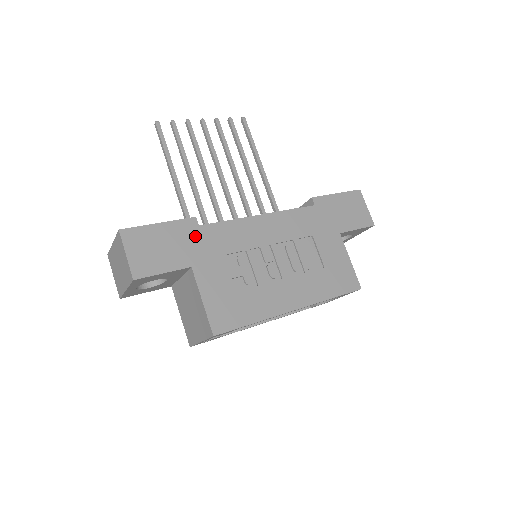
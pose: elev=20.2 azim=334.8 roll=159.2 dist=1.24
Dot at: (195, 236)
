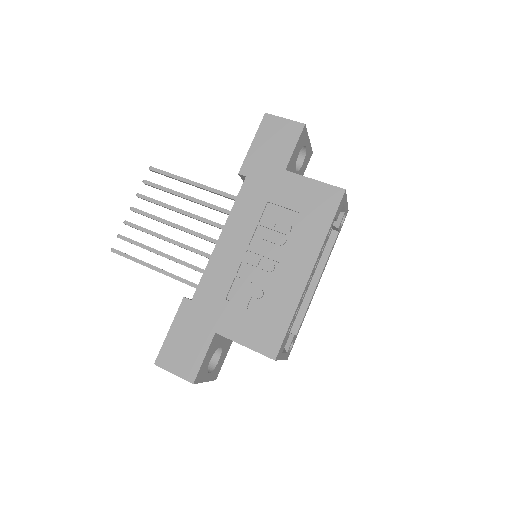
Dot at: (196, 310)
